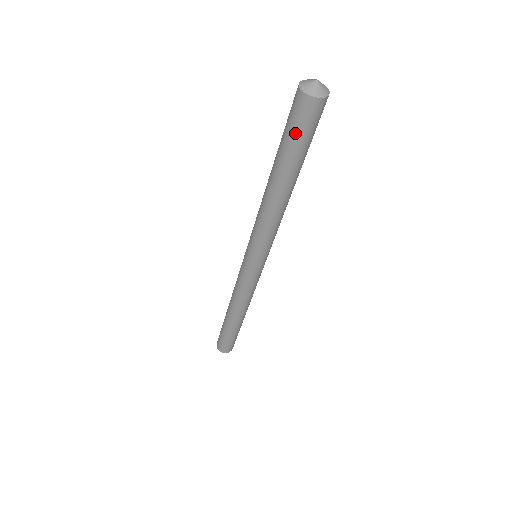
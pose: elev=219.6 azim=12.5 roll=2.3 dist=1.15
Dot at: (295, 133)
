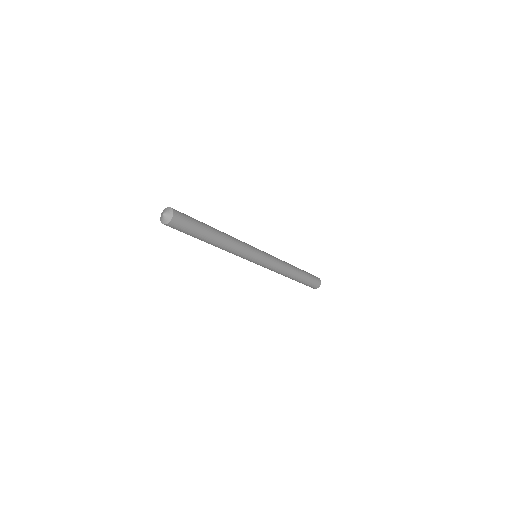
Dot at: (188, 230)
